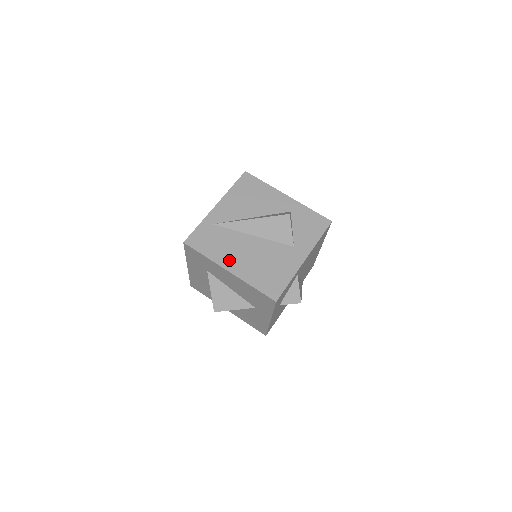
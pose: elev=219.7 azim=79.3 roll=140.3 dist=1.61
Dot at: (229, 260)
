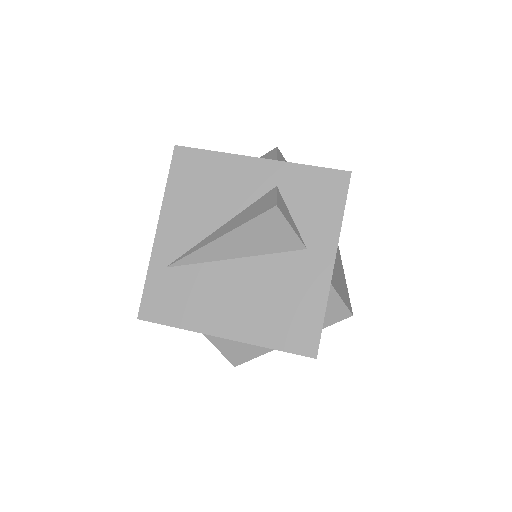
Dot at: (216, 319)
